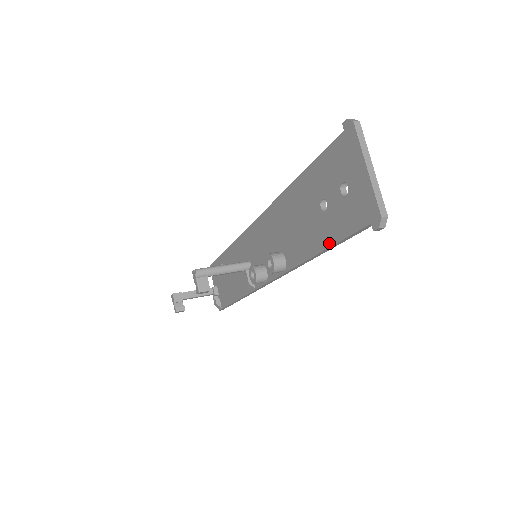
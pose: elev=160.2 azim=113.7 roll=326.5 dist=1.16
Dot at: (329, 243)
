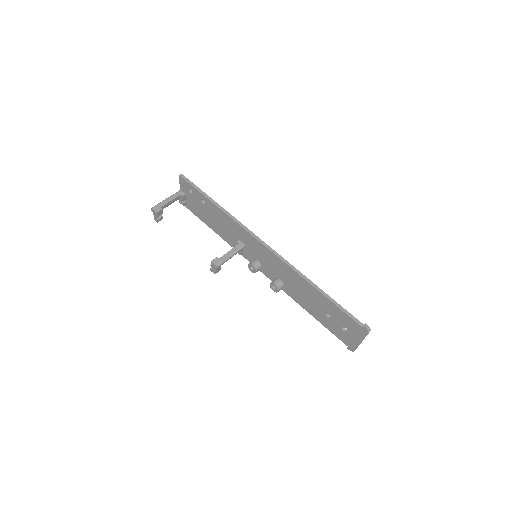
Dot at: (321, 322)
